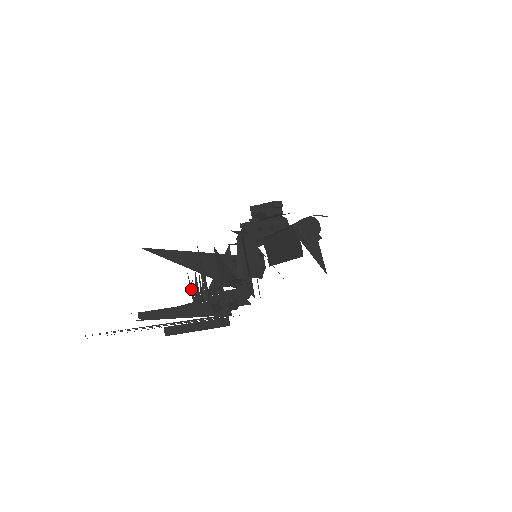
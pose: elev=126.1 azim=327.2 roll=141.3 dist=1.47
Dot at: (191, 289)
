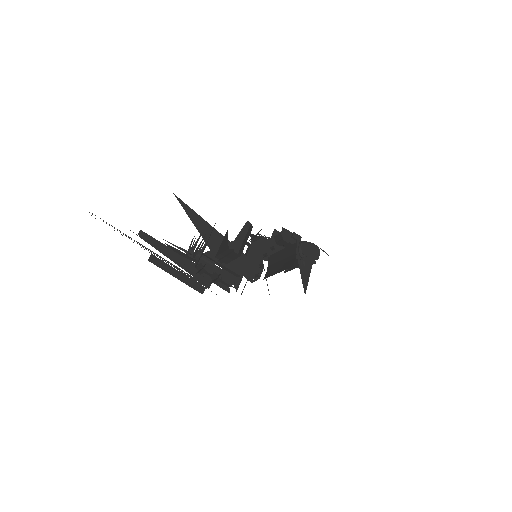
Dot at: occluded
